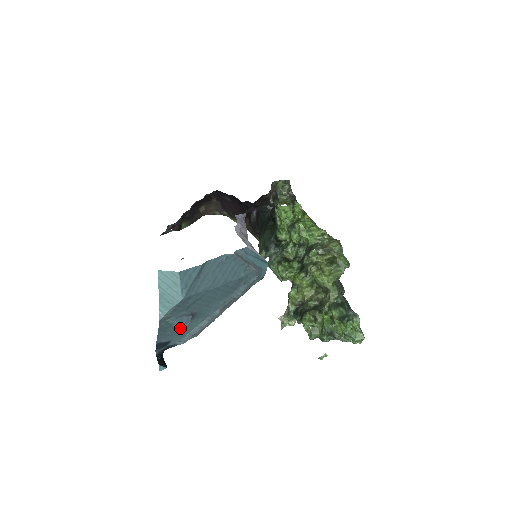
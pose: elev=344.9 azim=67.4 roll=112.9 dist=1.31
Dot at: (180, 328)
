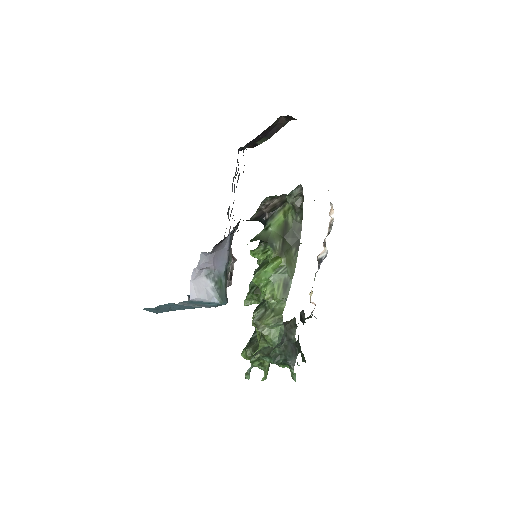
Dot at: occluded
